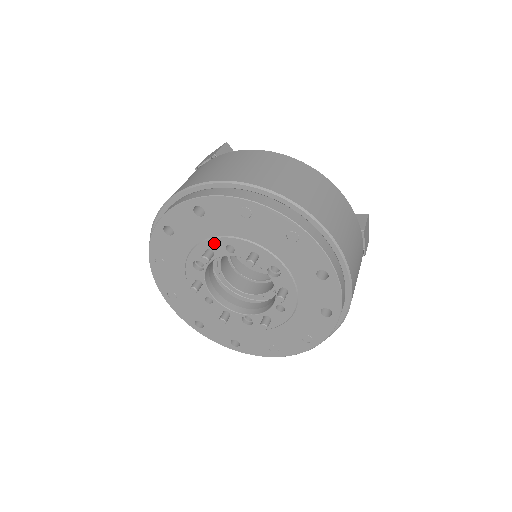
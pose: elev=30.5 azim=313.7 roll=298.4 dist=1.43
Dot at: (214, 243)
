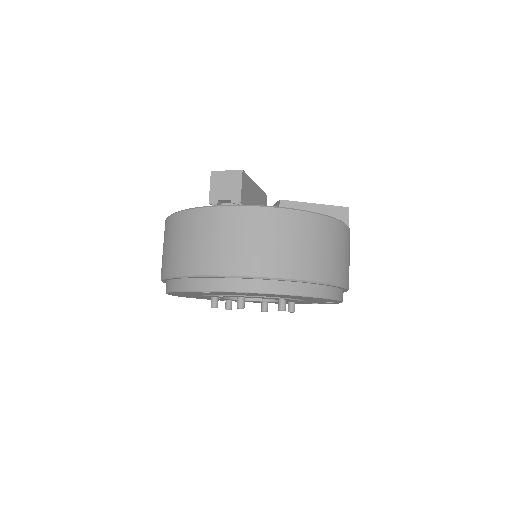
Dot at: occluded
